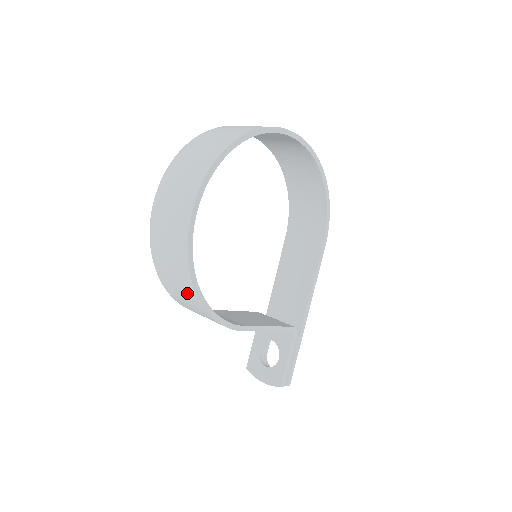
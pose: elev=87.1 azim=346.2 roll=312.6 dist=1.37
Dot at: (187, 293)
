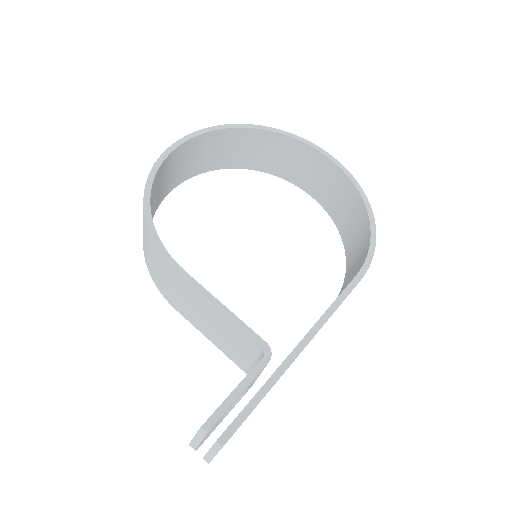
Dot at: occluded
